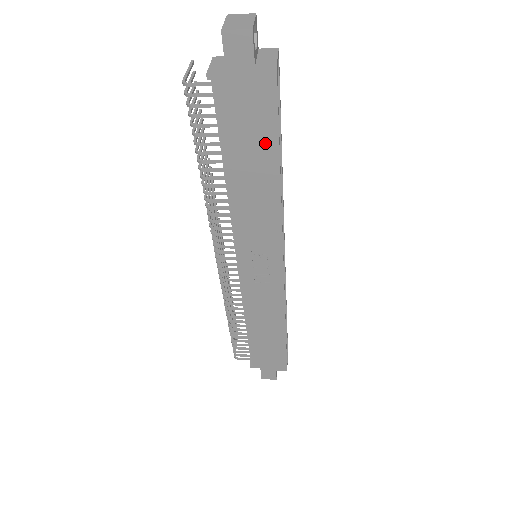
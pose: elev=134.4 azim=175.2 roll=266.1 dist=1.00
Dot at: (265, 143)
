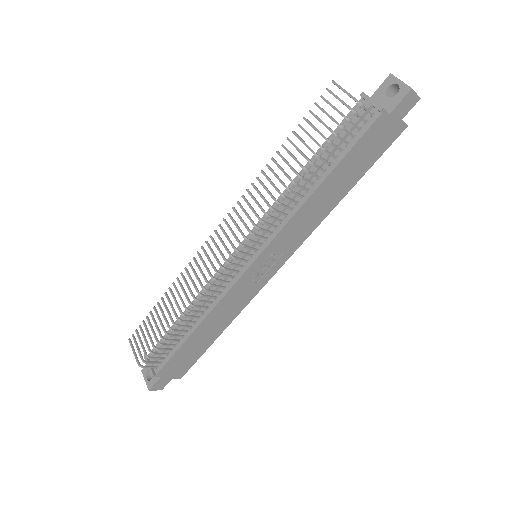
Dot at: (360, 170)
